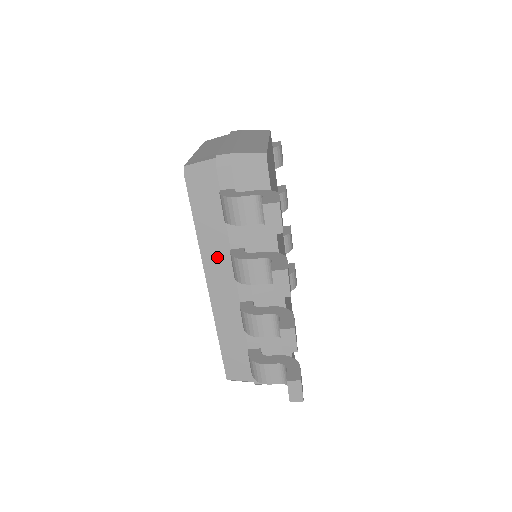
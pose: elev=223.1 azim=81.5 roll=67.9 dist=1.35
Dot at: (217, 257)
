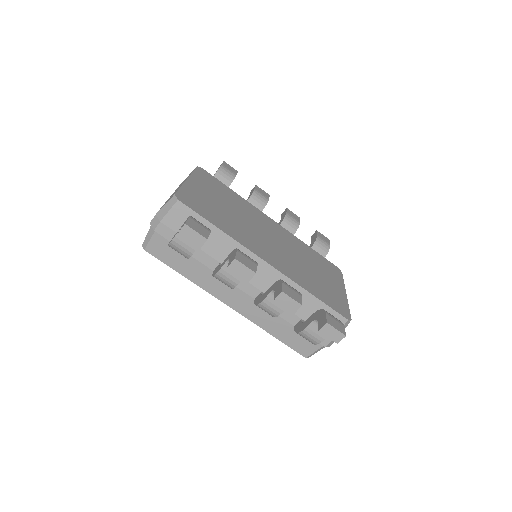
Dot at: (213, 283)
